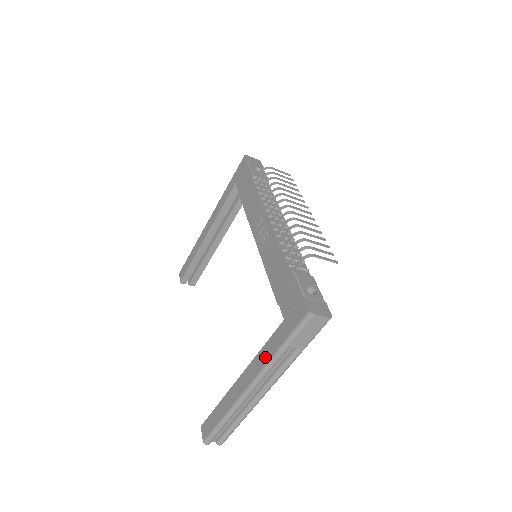
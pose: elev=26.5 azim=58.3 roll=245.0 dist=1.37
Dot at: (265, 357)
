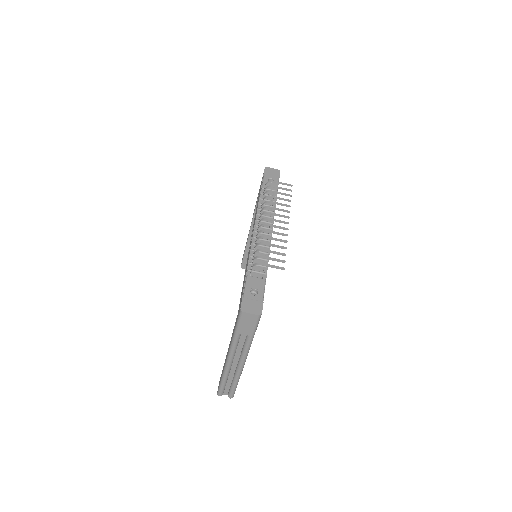
Dot at: occluded
